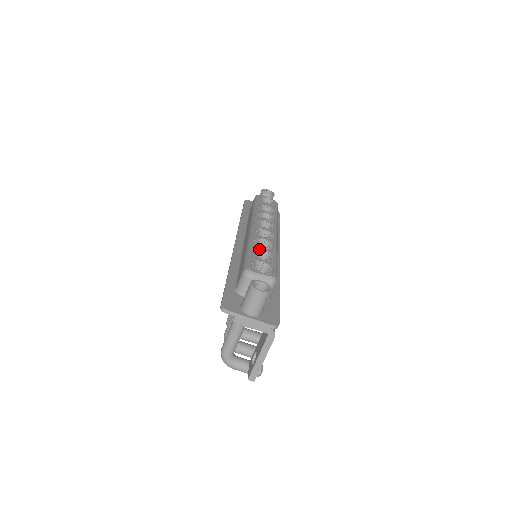
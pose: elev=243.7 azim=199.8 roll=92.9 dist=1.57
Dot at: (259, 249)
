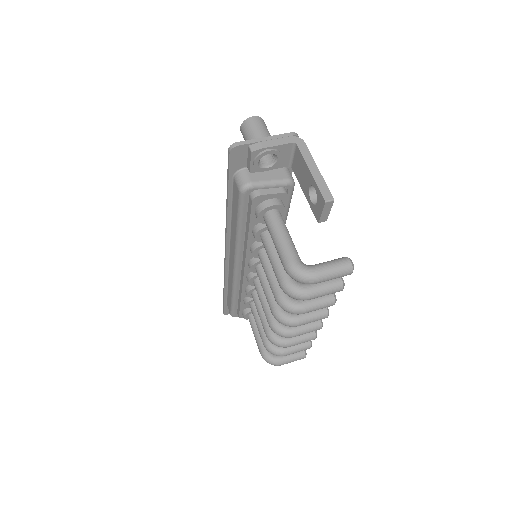
Dot at: occluded
